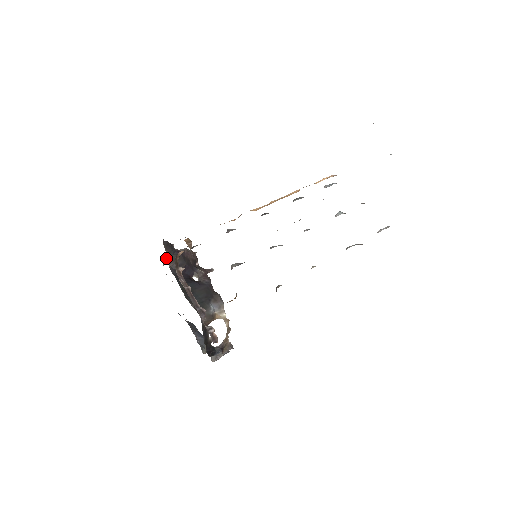
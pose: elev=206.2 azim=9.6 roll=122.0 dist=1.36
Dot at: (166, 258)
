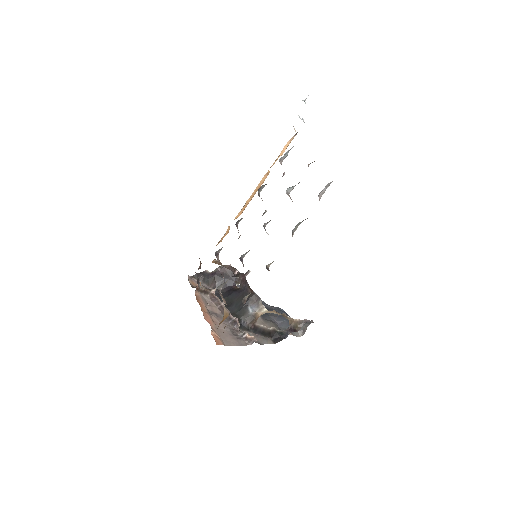
Dot at: occluded
